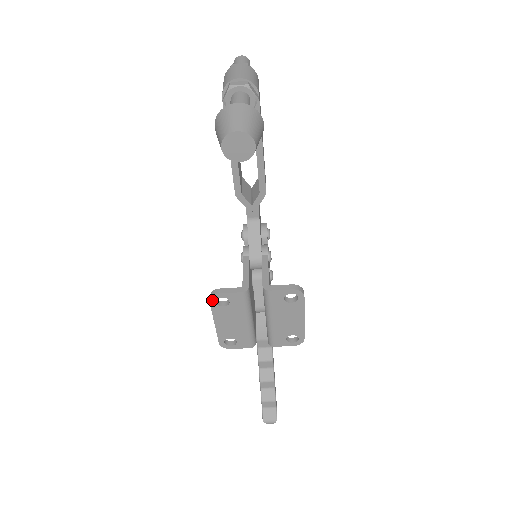
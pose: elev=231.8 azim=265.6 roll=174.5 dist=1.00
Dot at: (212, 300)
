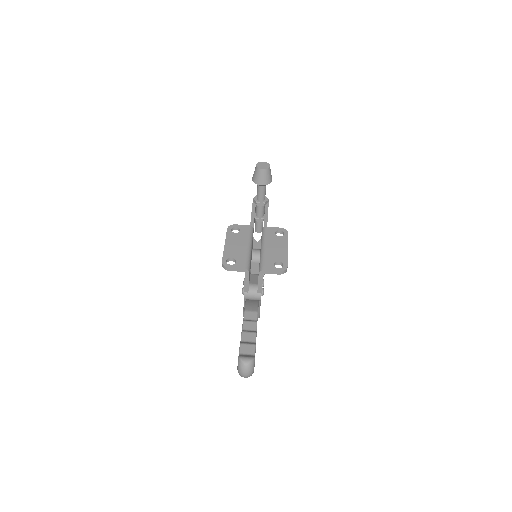
Dot at: (229, 228)
